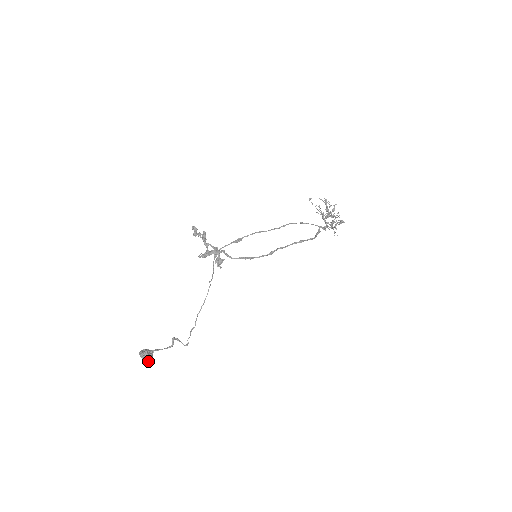
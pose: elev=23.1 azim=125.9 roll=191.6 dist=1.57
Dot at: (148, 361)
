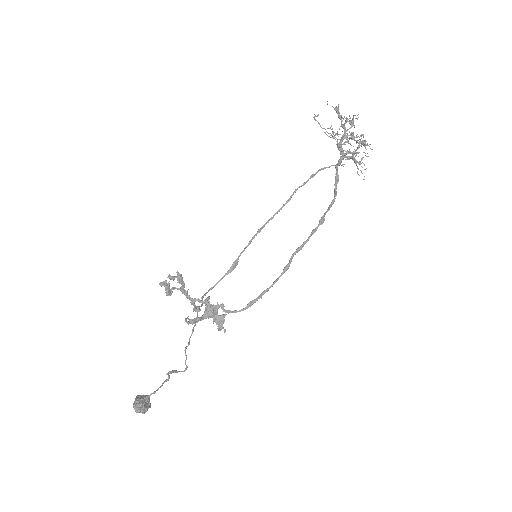
Dot at: (147, 409)
